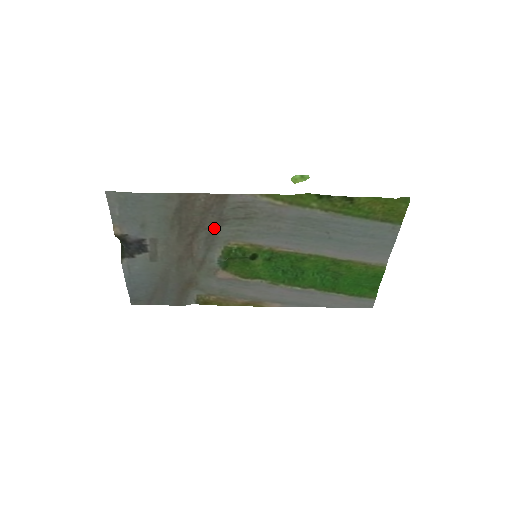
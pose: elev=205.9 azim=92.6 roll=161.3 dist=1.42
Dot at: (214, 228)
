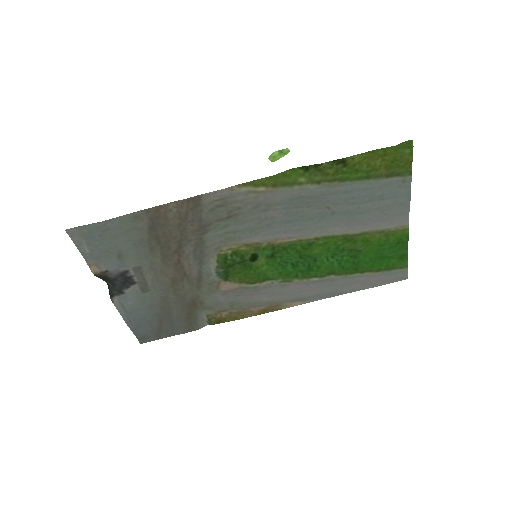
Dot at: (198, 238)
